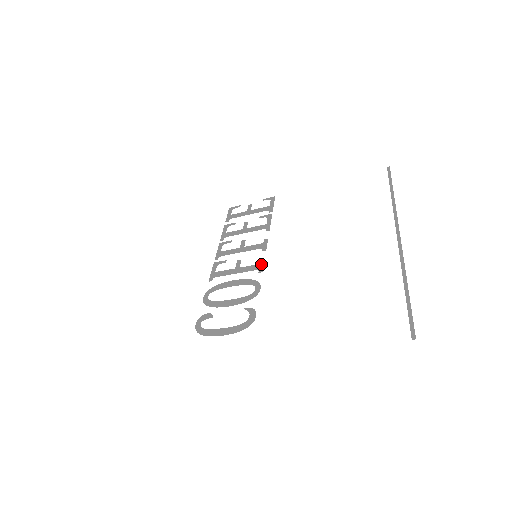
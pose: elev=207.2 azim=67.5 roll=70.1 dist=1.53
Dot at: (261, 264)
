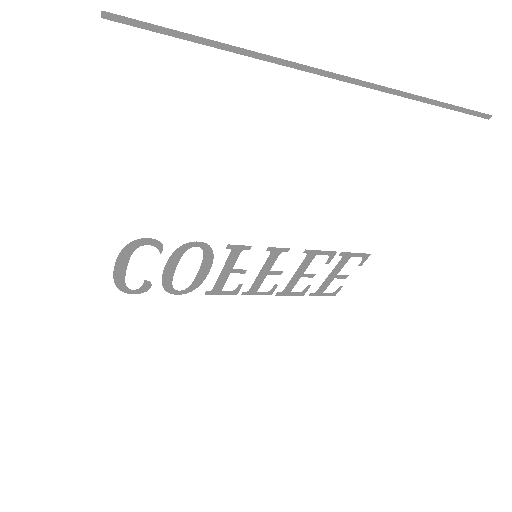
Dot at: (242, 248)
